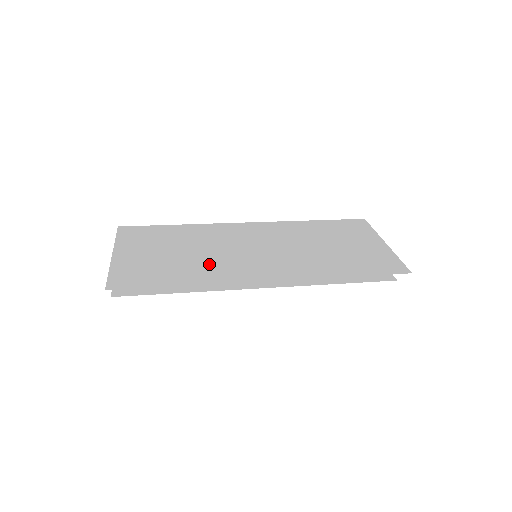
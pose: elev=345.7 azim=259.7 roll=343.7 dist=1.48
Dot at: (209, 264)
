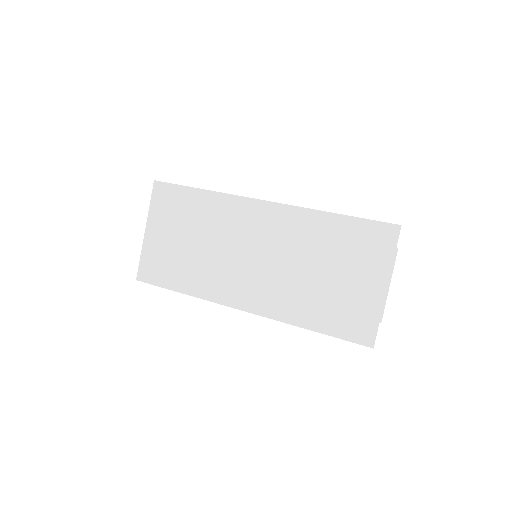
Dot at: (207, 270)
